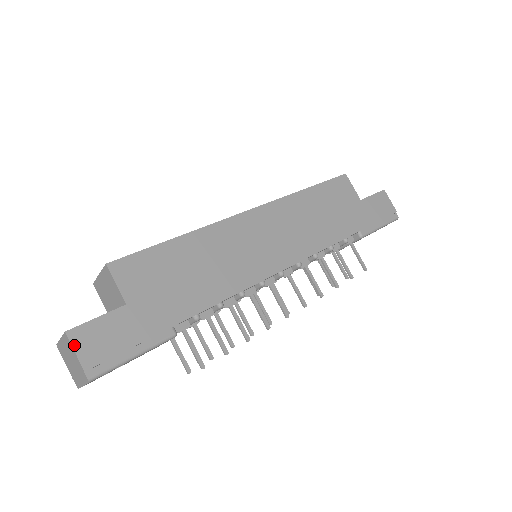
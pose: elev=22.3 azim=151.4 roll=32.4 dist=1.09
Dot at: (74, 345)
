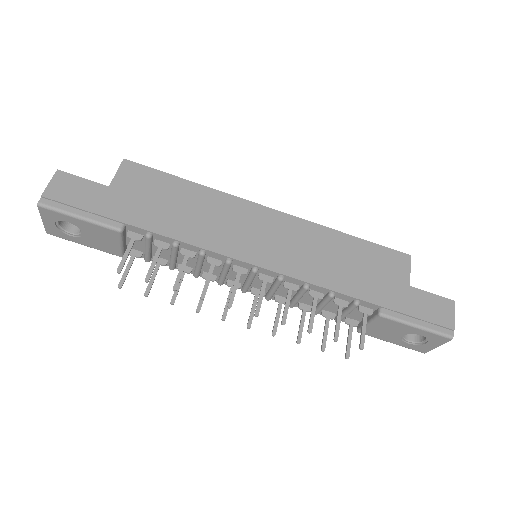
Dot at: (53, 179)
